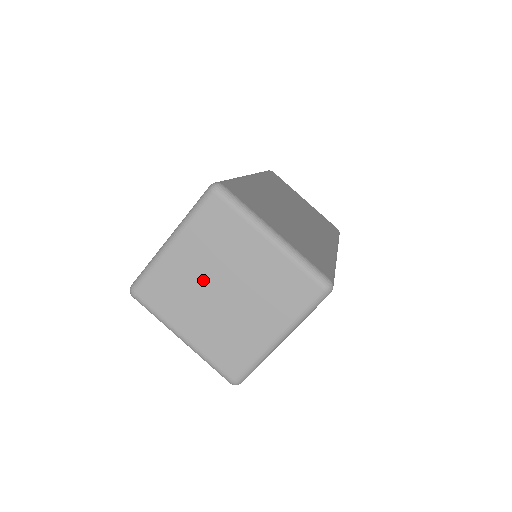
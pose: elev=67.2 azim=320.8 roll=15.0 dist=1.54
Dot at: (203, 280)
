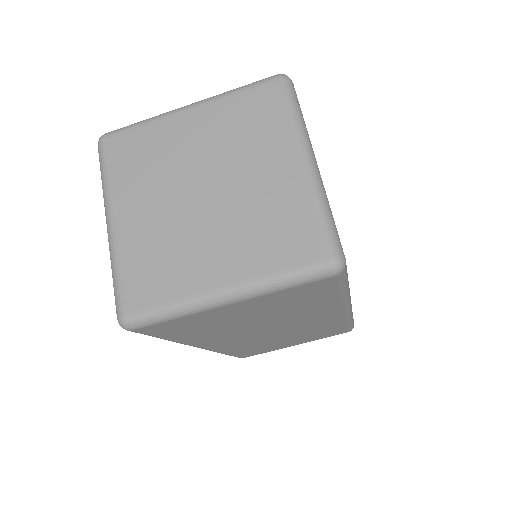
Dot at: (190, 166)
